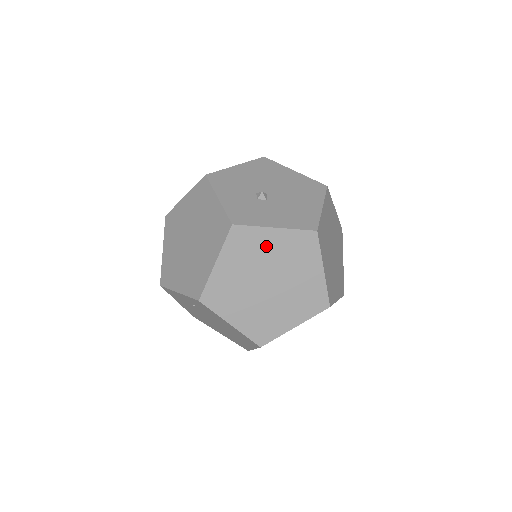
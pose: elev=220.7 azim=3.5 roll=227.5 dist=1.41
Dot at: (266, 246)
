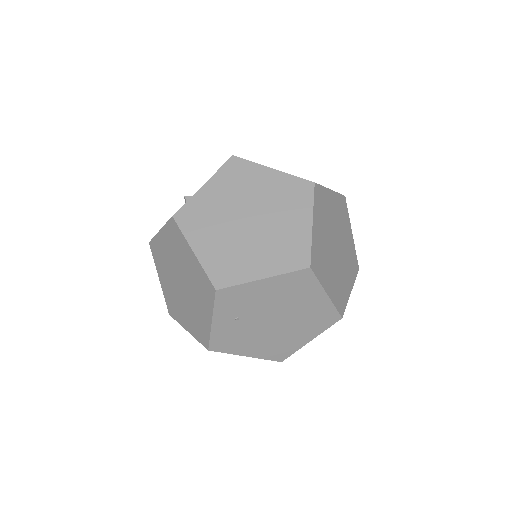
Dot at: (213, 201)
